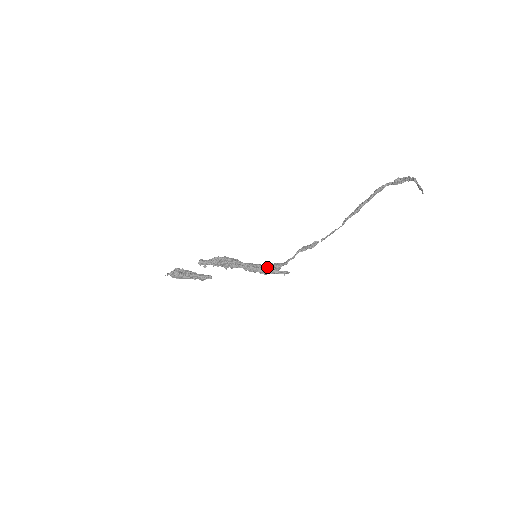
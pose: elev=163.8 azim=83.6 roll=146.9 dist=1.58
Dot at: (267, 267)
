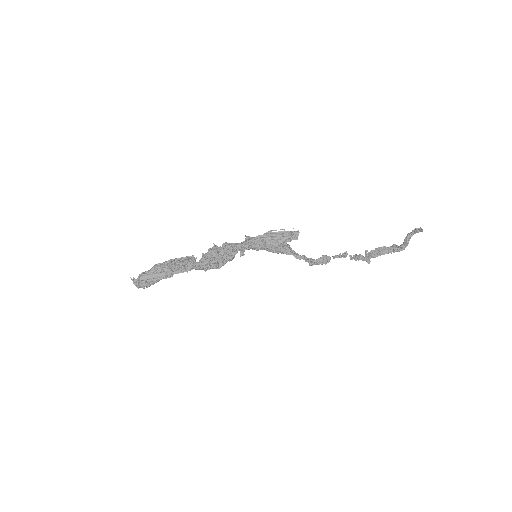
Dot at: occluded
